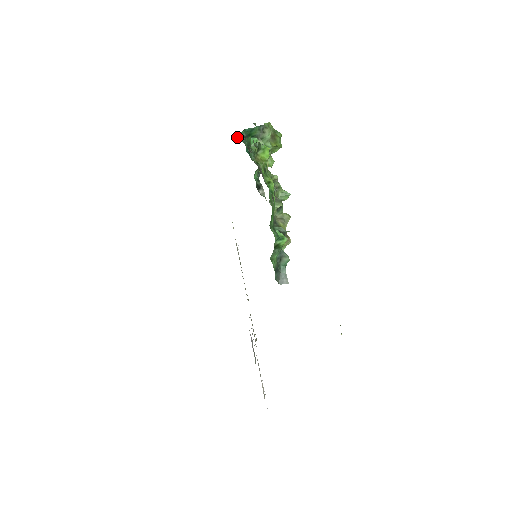
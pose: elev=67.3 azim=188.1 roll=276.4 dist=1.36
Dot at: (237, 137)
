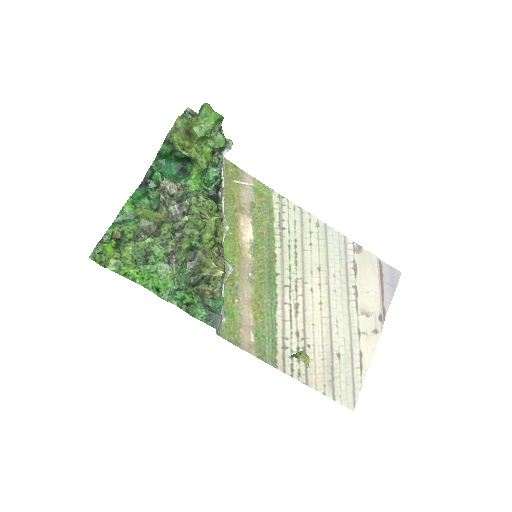
Dot at: (145, 183)
